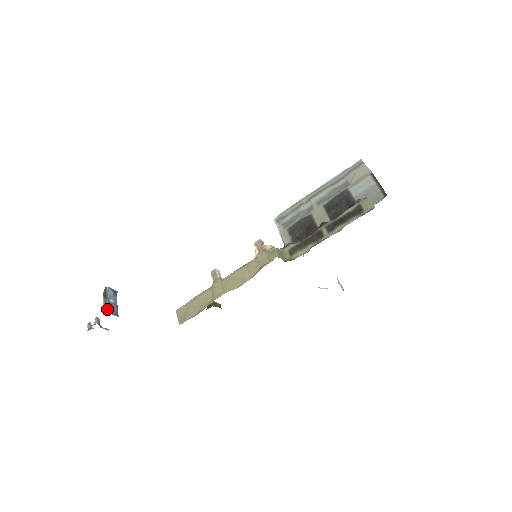
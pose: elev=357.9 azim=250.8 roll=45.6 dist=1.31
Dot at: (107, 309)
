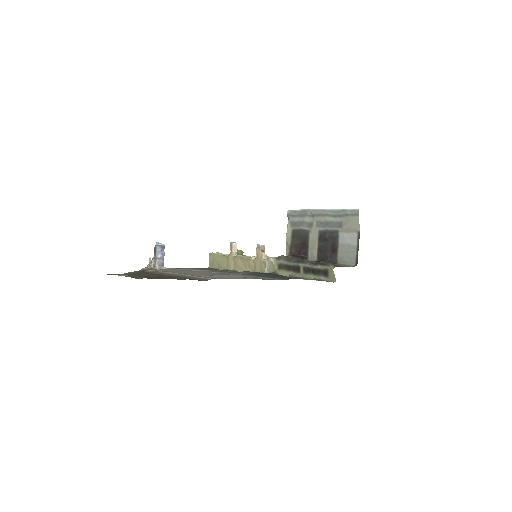
Dot at: (155, 264)
